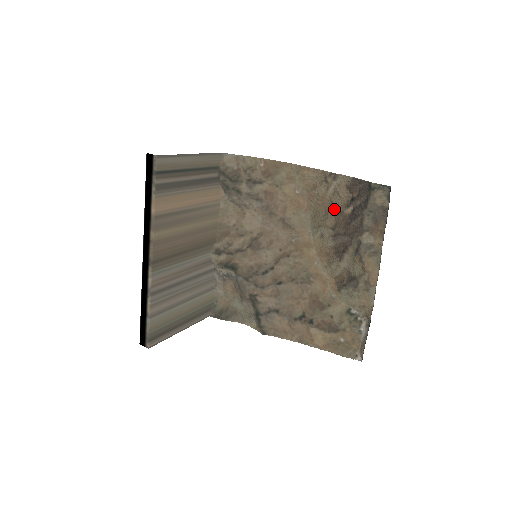
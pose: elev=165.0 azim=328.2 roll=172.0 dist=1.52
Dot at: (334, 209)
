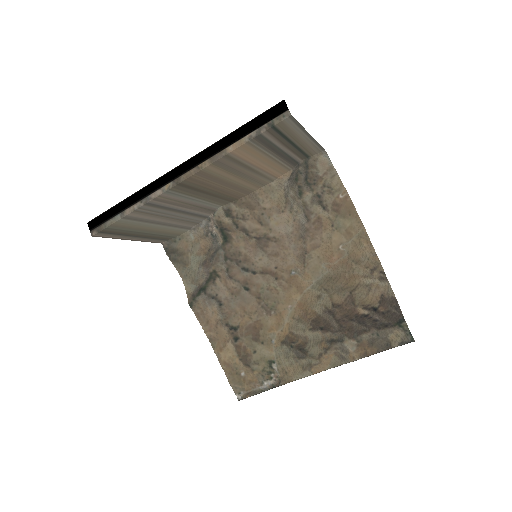
Dot at: (352, 295)
